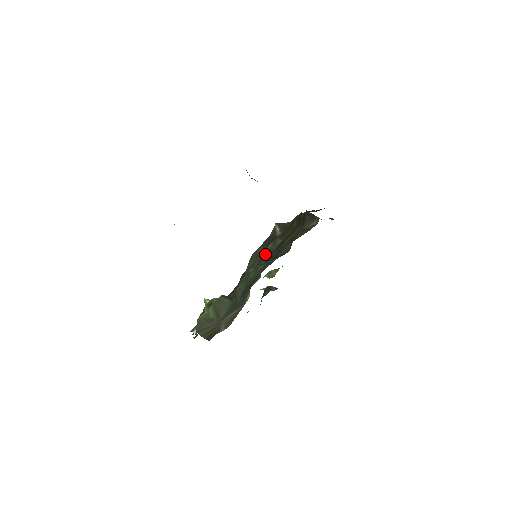
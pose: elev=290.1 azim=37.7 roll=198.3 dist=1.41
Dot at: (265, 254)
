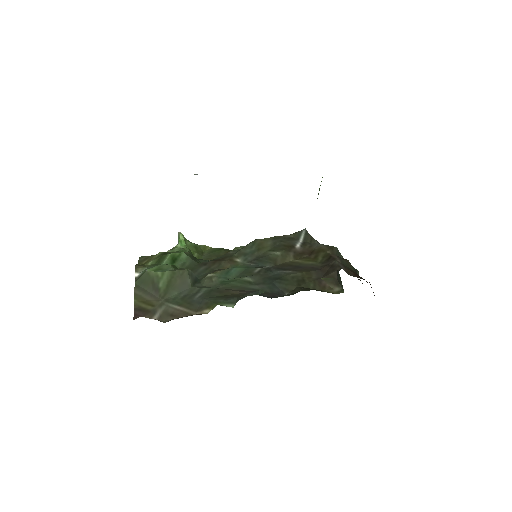
Dot at: (267, 258)
